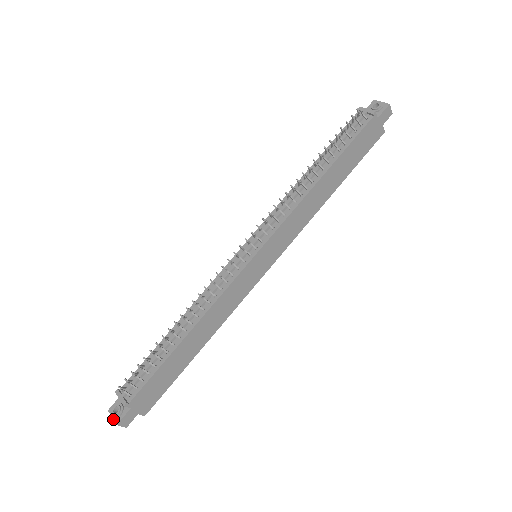
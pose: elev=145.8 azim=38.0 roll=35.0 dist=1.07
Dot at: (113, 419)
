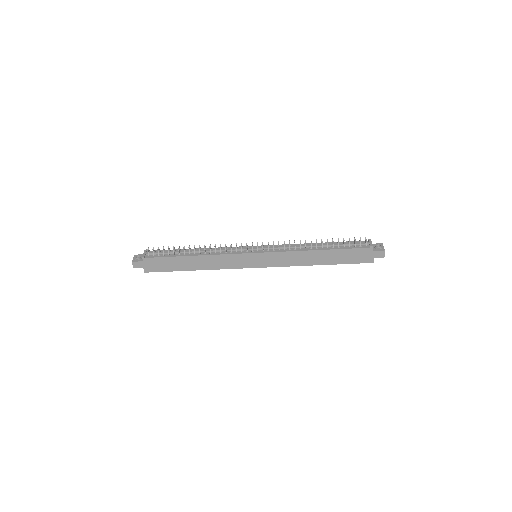
Dot at: (133, 259)
